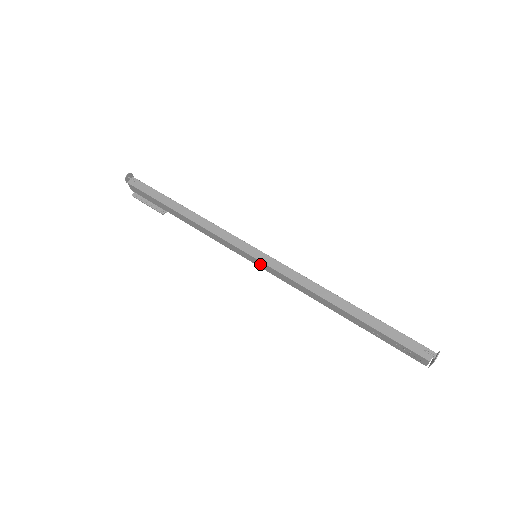
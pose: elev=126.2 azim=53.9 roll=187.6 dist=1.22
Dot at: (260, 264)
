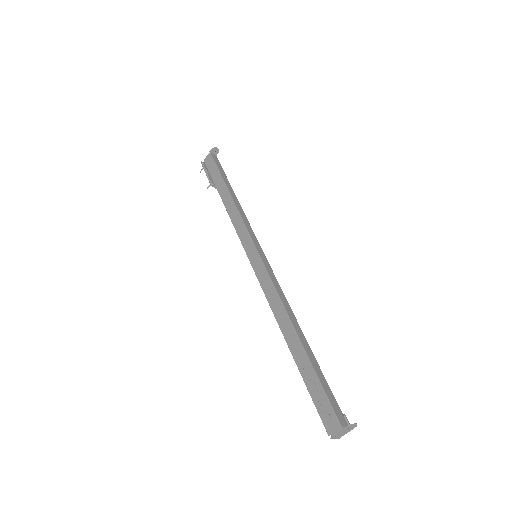
Dot at: (256, 260)
